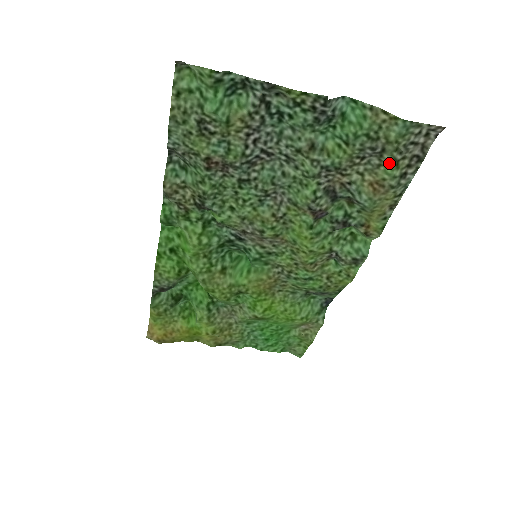
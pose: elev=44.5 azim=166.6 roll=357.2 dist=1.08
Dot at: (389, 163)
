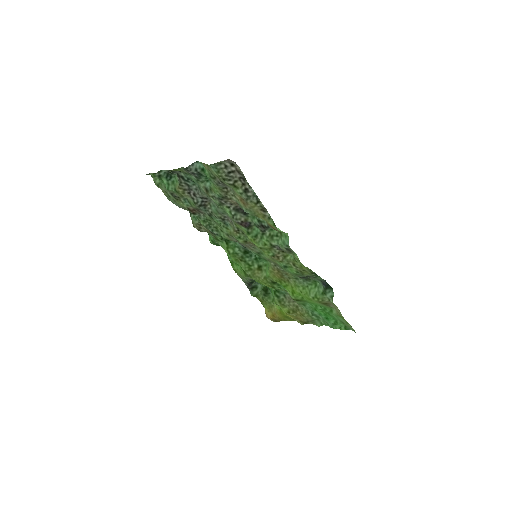
Dot at: (232, 187)
